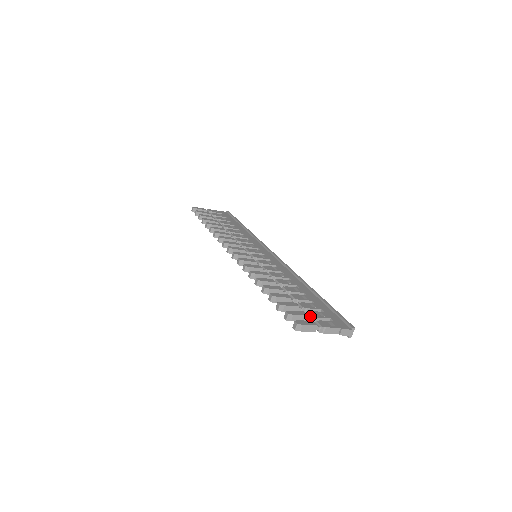
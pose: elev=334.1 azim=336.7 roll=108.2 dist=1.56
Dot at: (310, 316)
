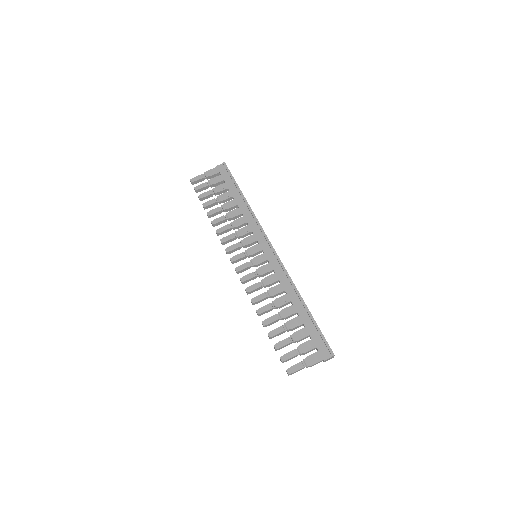
Dot at: (299, 353)
